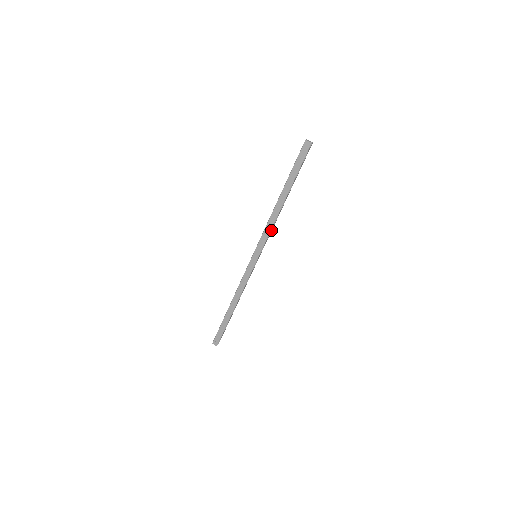
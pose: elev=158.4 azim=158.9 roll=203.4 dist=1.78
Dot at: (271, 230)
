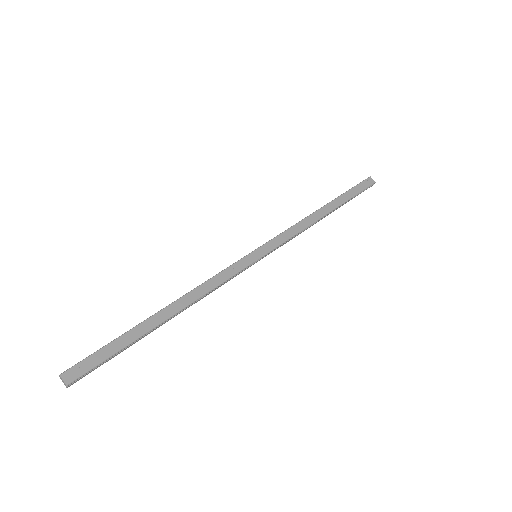
Dot at: (294, 236)
